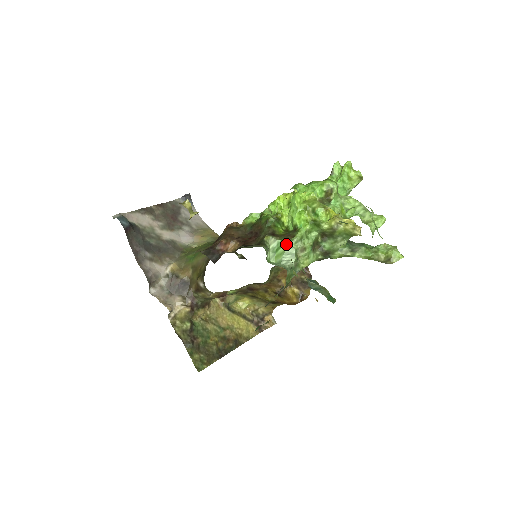
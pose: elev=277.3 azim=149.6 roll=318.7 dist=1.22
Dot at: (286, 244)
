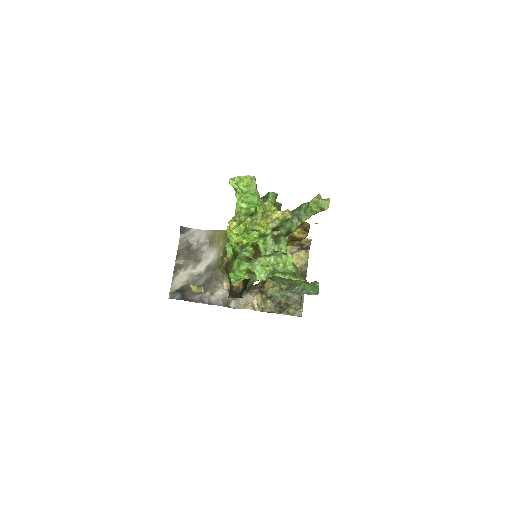
Dot at: occluded
